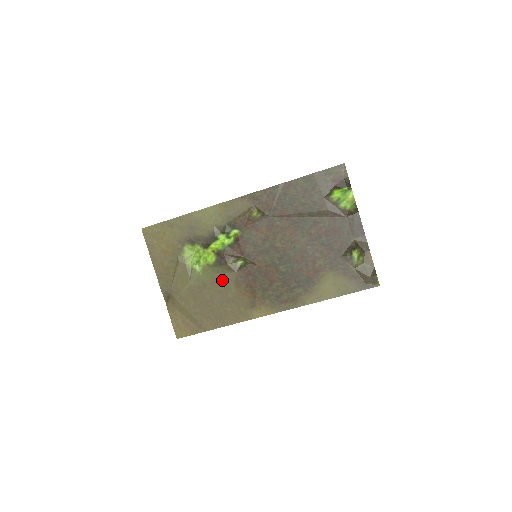
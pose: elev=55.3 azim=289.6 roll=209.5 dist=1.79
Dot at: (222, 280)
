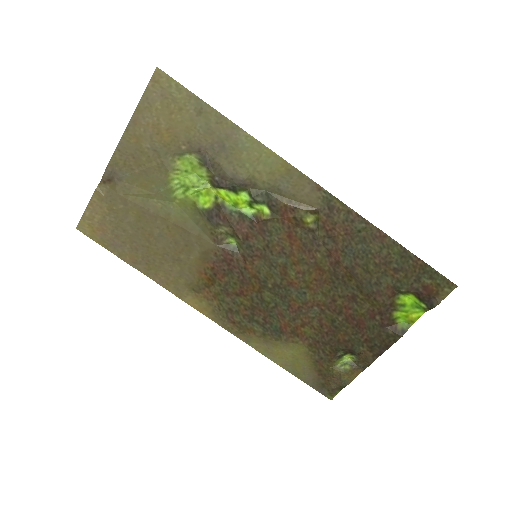
Dot at: (192, 235)
